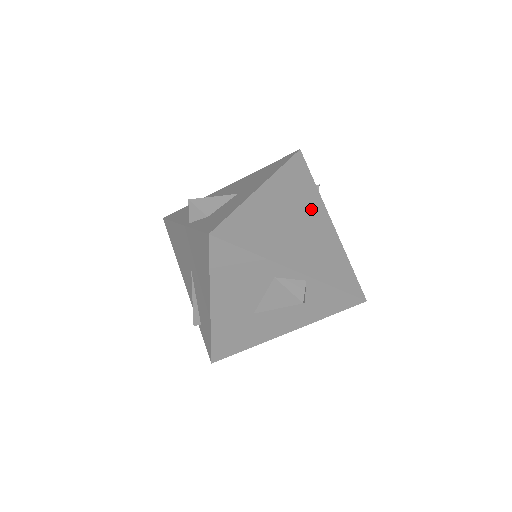
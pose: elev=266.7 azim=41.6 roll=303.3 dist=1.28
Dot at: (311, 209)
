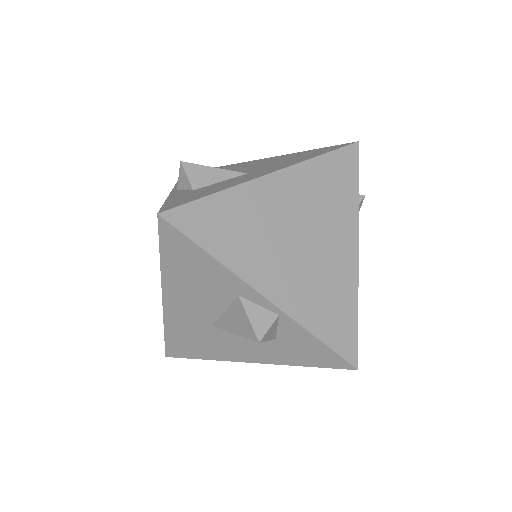
Dot at: (334, 224)
